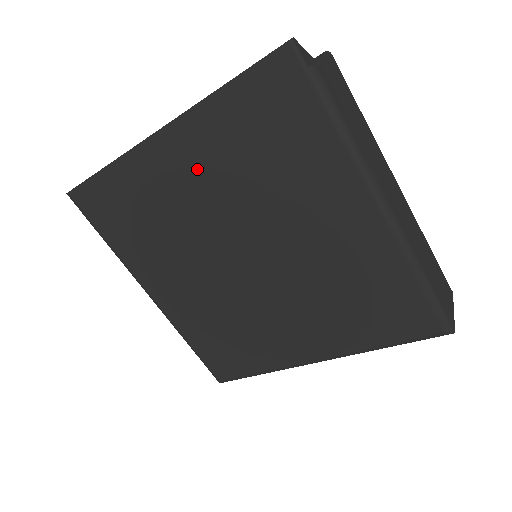
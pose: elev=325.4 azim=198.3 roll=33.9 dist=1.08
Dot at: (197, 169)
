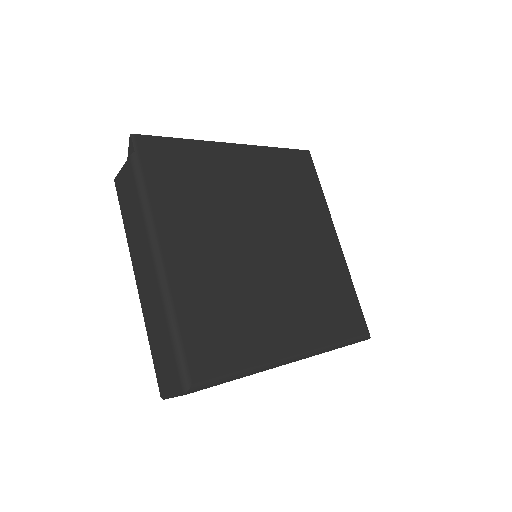
Dot at: (250, 174)
